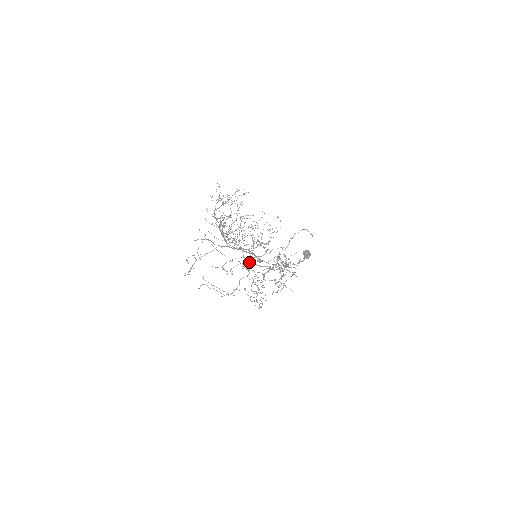
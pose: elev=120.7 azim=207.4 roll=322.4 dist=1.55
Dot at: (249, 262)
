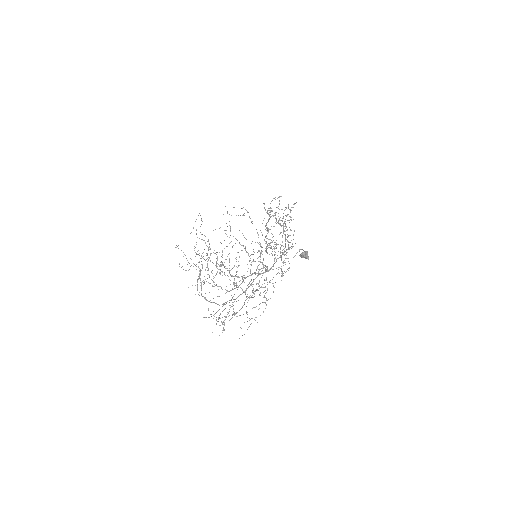
Dot at: (259, 280)
